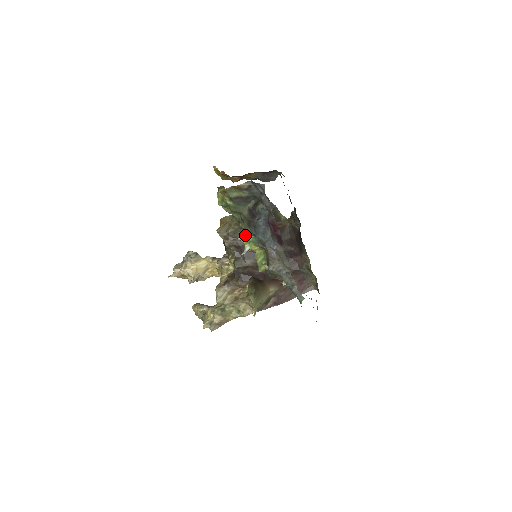
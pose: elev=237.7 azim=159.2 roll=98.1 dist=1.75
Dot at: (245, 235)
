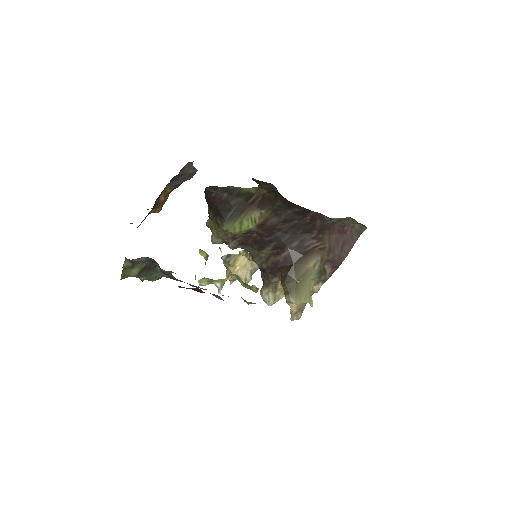
Dot at: (199, 280)
